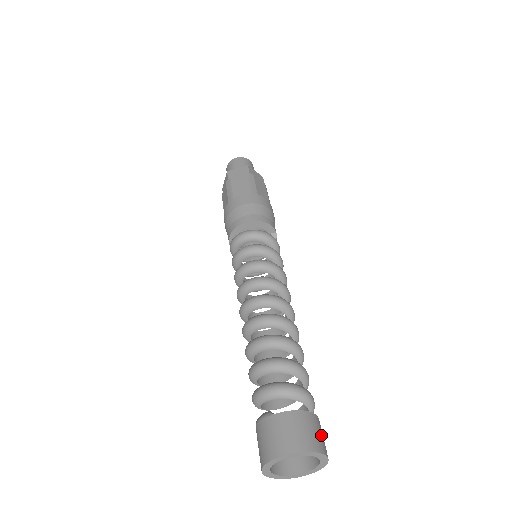
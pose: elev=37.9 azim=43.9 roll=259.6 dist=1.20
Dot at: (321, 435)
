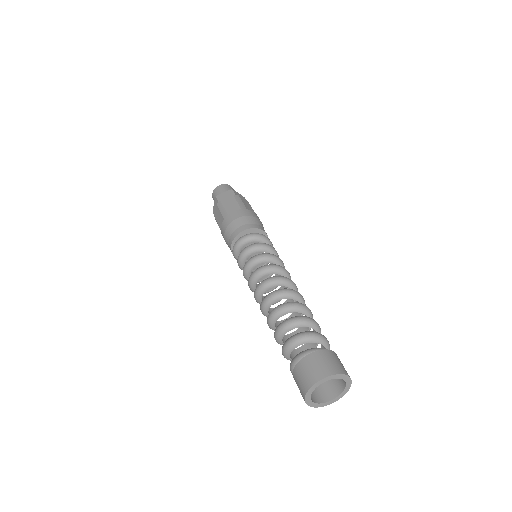
Dot at: occluded
